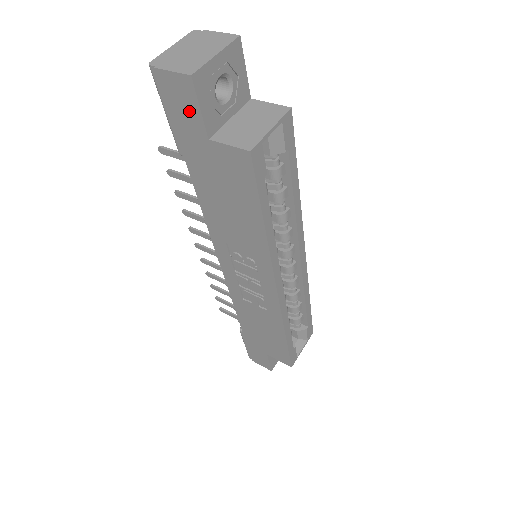
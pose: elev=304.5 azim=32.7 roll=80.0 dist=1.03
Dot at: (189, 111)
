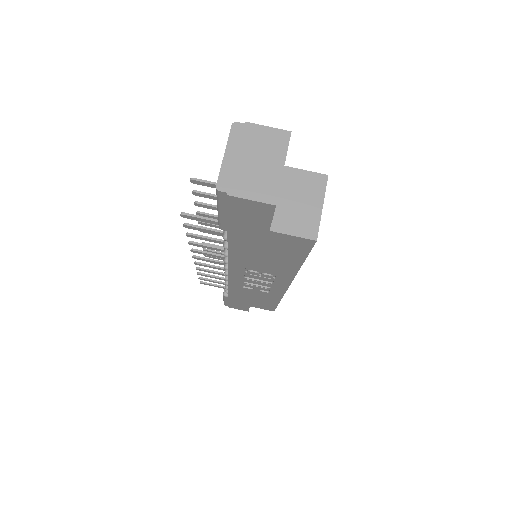
Dot at: (256, 218)
